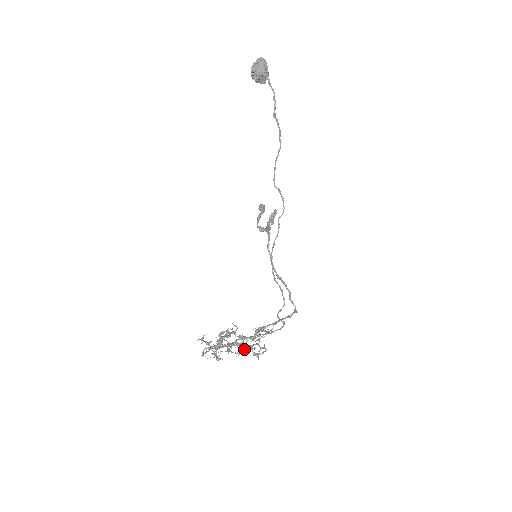
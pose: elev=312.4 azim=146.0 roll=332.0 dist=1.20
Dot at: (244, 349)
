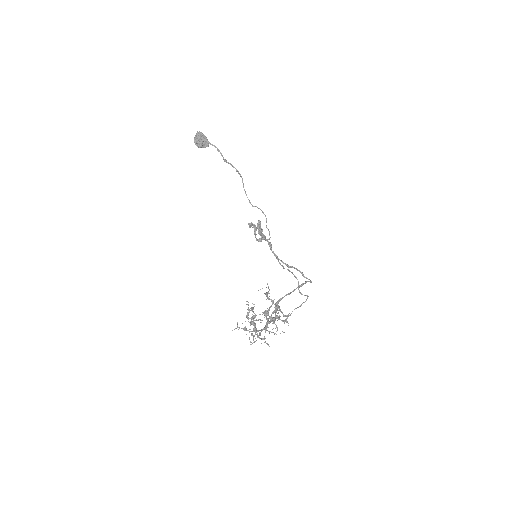
Dot at: (274, 321)
